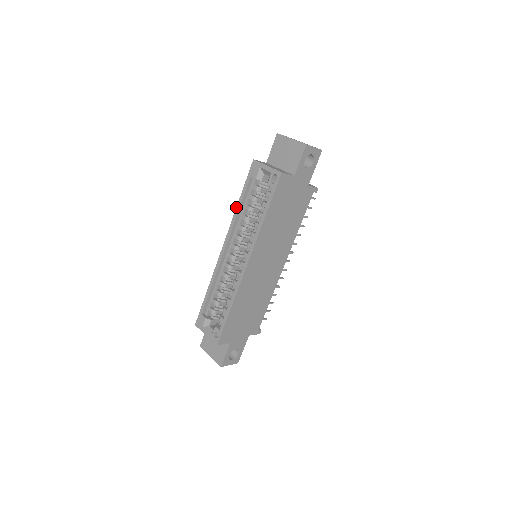
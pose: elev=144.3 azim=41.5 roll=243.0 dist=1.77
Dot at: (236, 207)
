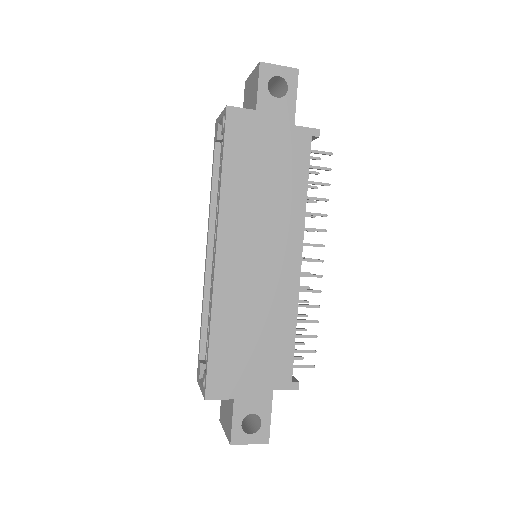
Dot at: (210, 191)
